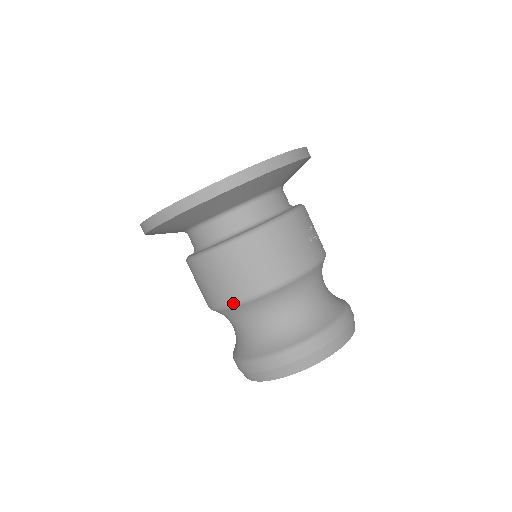
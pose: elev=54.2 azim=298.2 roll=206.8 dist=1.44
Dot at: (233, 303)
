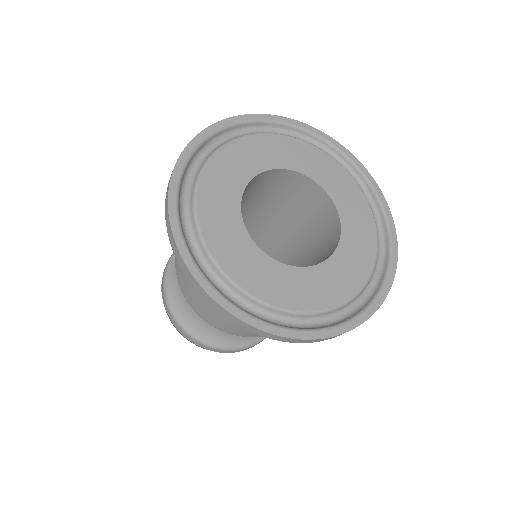
Dot at: occluded
